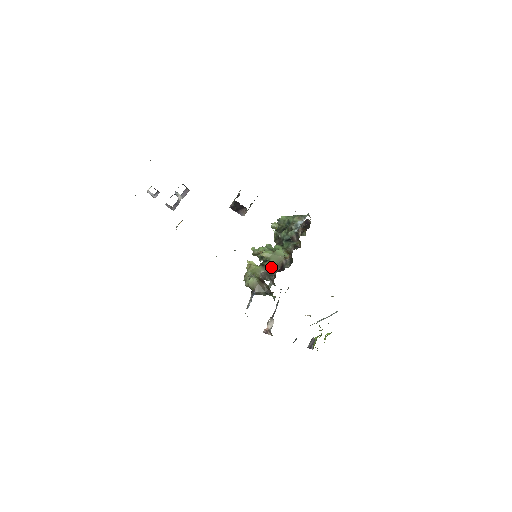
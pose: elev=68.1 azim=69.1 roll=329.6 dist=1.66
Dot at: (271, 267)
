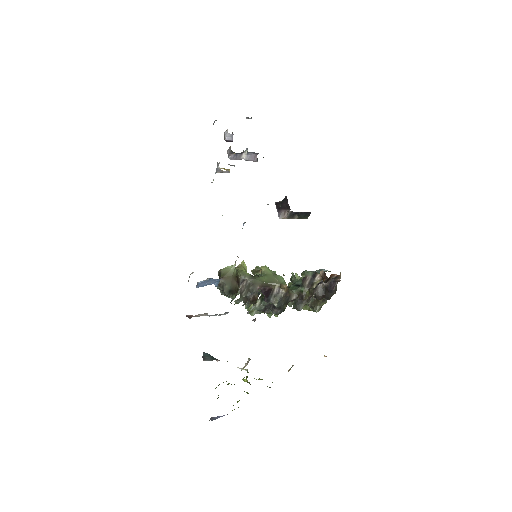
Dot at: (259, 281)
